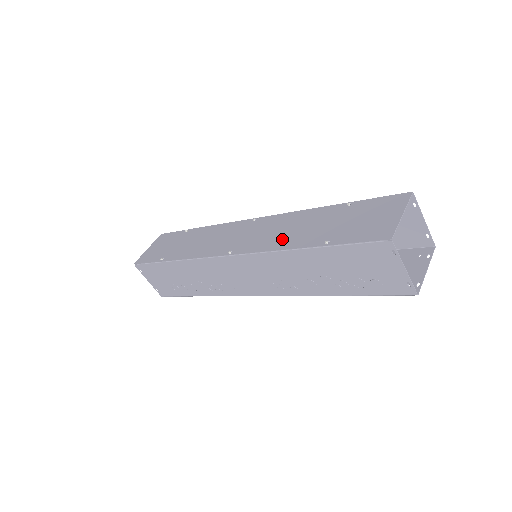
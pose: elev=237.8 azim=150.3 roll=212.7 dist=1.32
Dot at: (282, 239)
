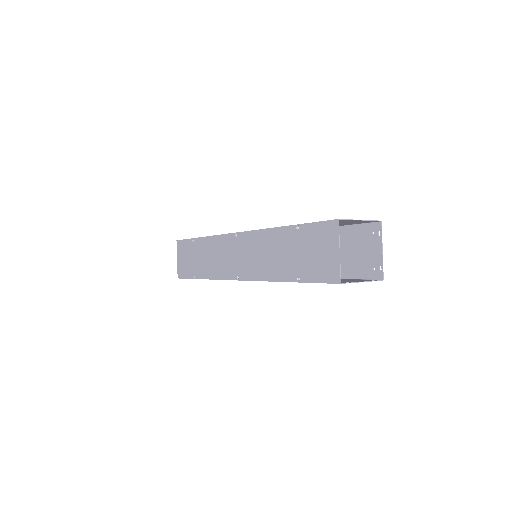
Dot at: (267, 268)
